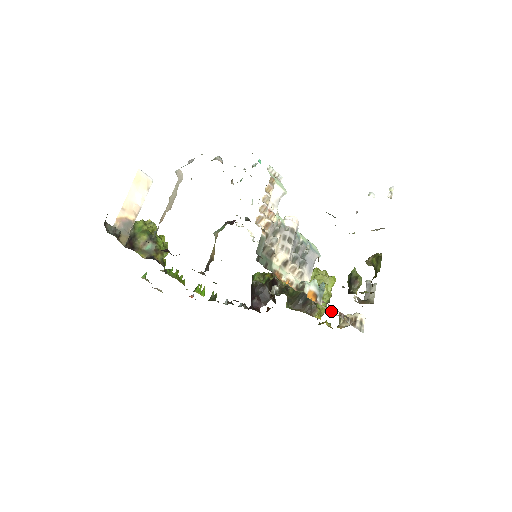
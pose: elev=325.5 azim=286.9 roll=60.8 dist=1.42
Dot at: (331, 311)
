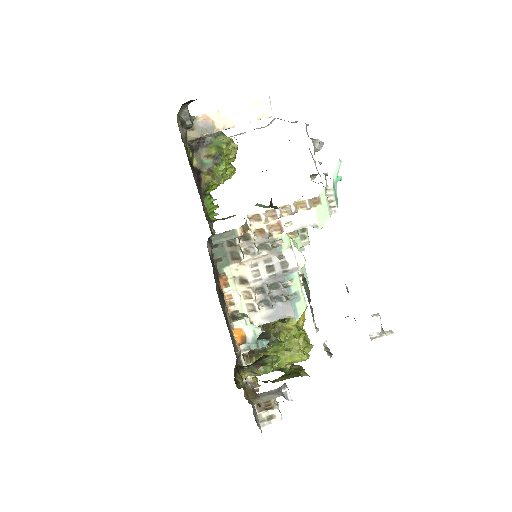
Dot at: occluded
